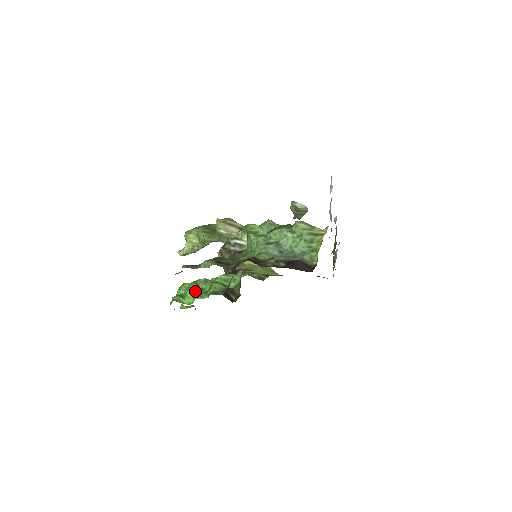
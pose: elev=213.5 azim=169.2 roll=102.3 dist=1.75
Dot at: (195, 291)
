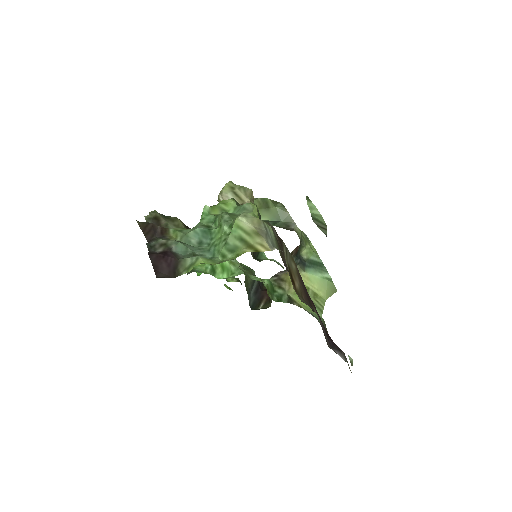
Dot at: occluded
